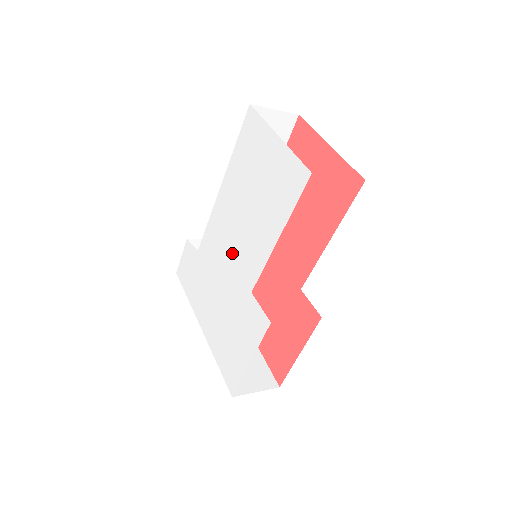
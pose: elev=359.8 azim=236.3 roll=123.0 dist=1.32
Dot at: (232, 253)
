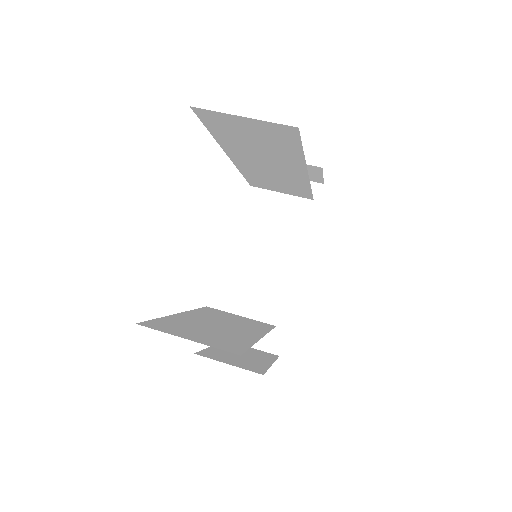
Dot at: occluded
